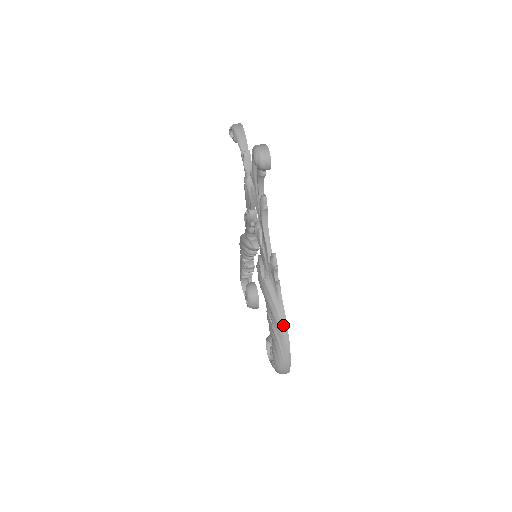
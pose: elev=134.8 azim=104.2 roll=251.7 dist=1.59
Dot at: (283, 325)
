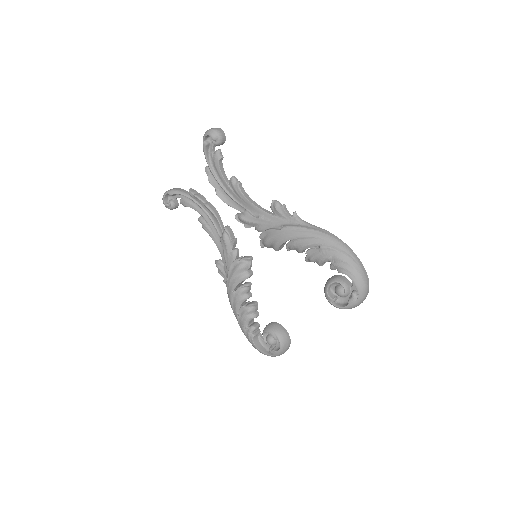
Dot at: (328, 234)
